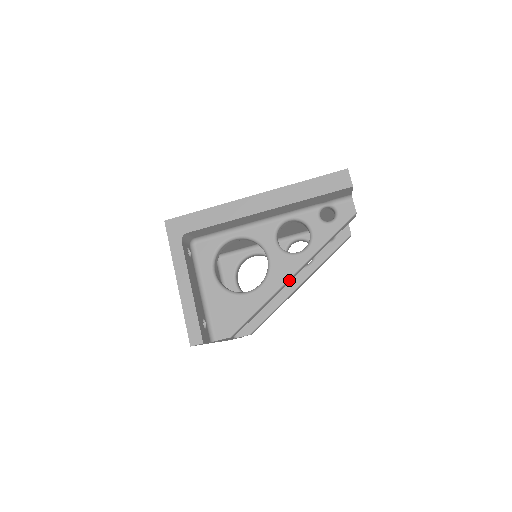
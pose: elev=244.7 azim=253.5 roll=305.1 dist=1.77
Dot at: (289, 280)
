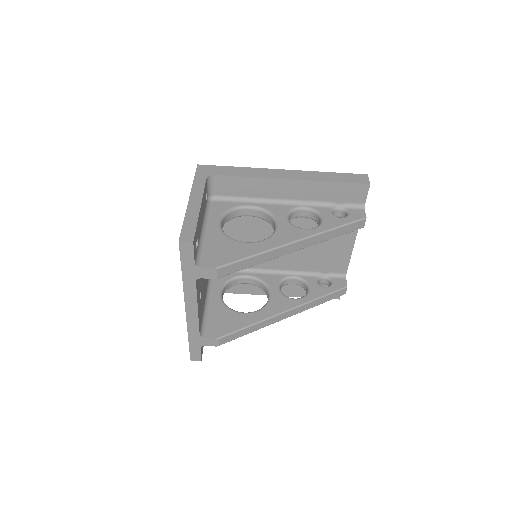
Dot at: (291, 246)
